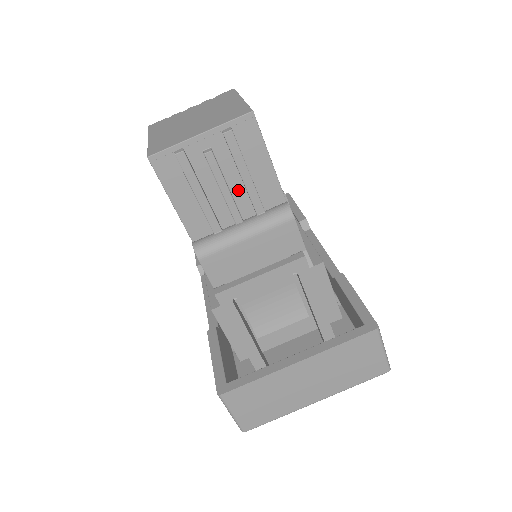
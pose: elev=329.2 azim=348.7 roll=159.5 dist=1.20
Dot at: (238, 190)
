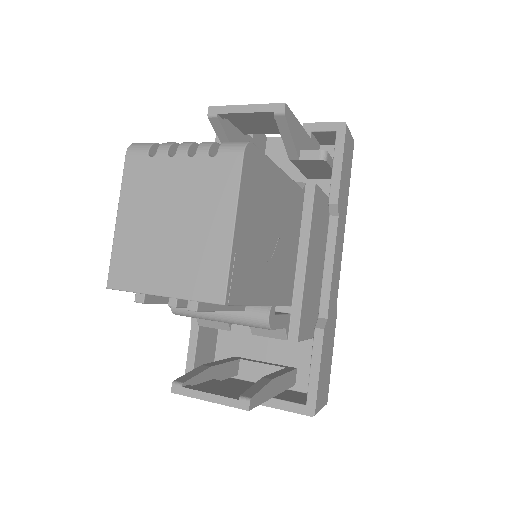
Dot at: occluded
